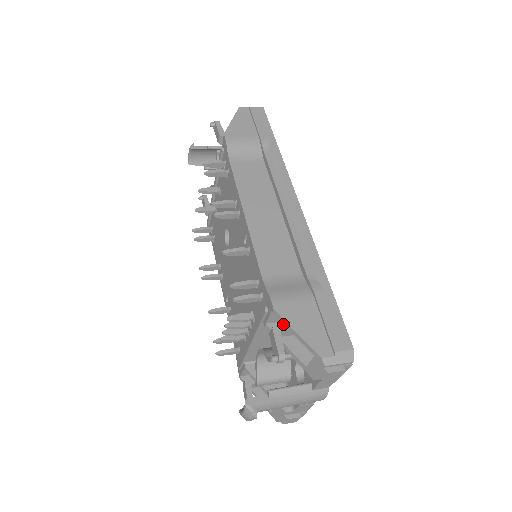
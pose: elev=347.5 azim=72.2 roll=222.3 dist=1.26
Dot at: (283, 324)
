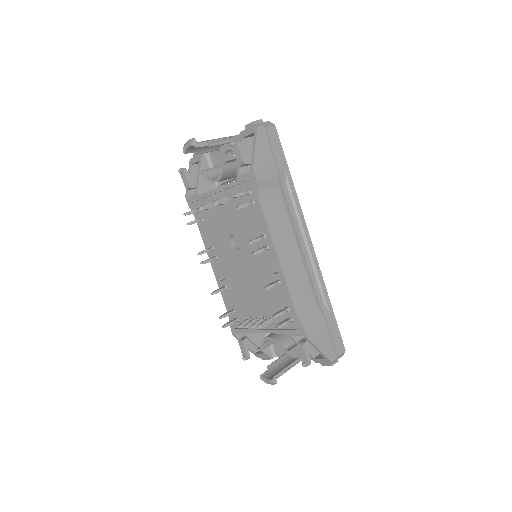
Dot at: (308, 341)
